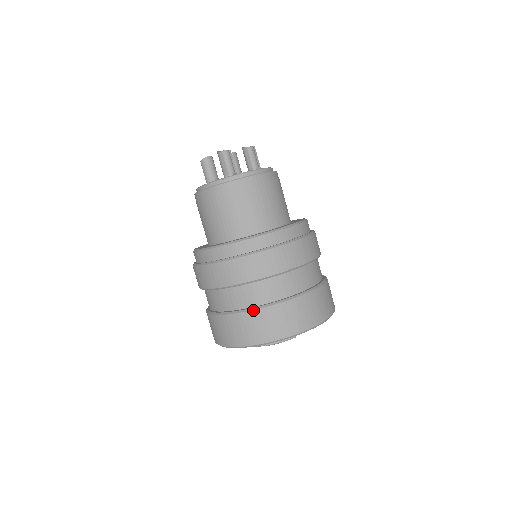
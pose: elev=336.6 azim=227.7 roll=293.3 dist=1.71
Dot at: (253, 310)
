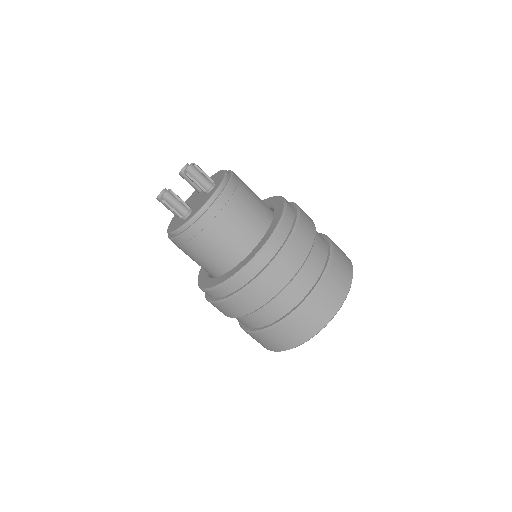
Dot at: (264, 331)
